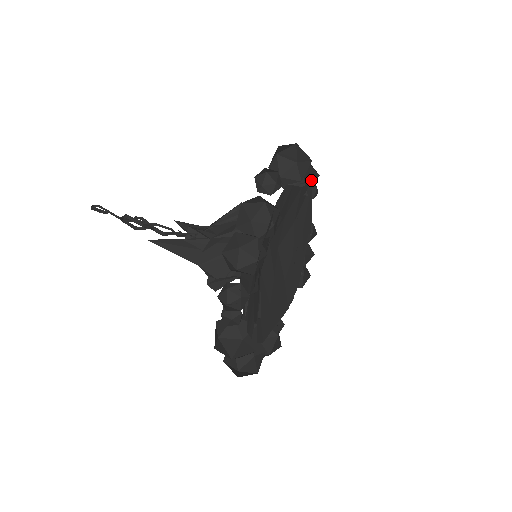
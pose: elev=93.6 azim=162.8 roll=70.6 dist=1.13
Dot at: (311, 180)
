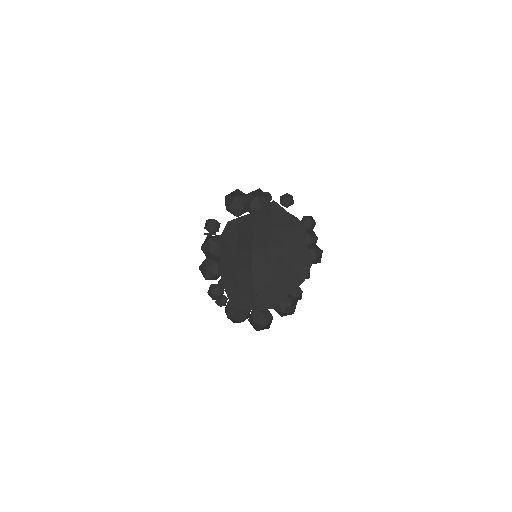
Dot at: occluded
